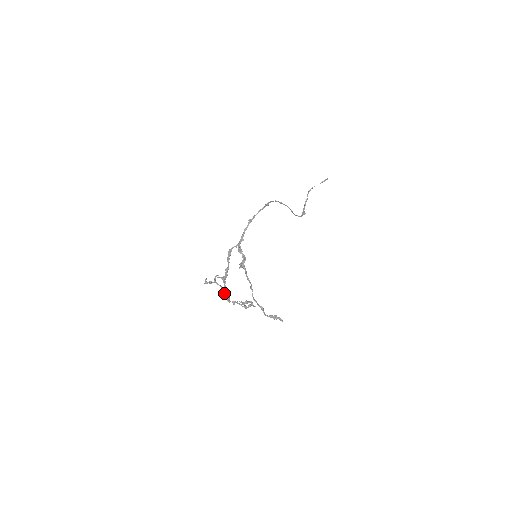
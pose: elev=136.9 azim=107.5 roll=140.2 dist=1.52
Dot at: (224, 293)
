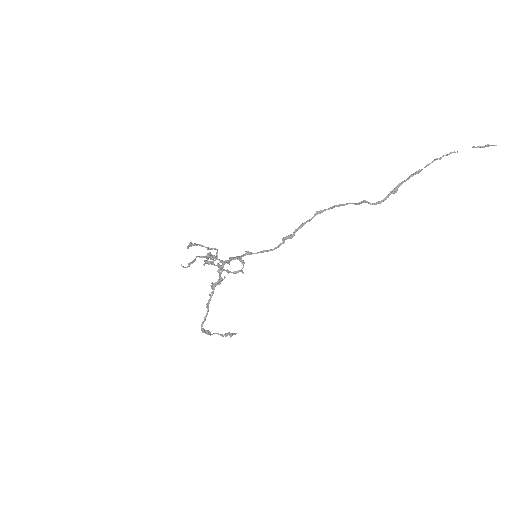
Dot at: (204, 265)
